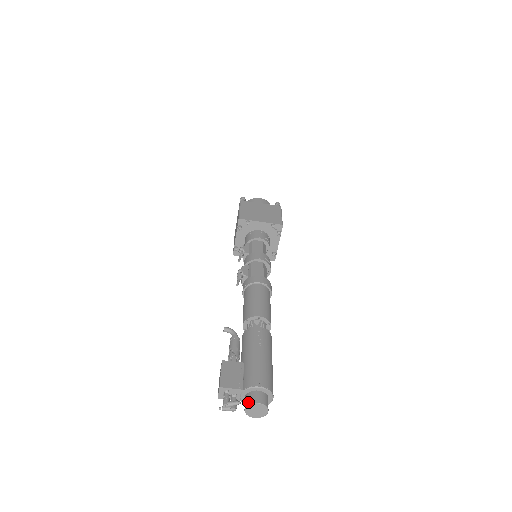
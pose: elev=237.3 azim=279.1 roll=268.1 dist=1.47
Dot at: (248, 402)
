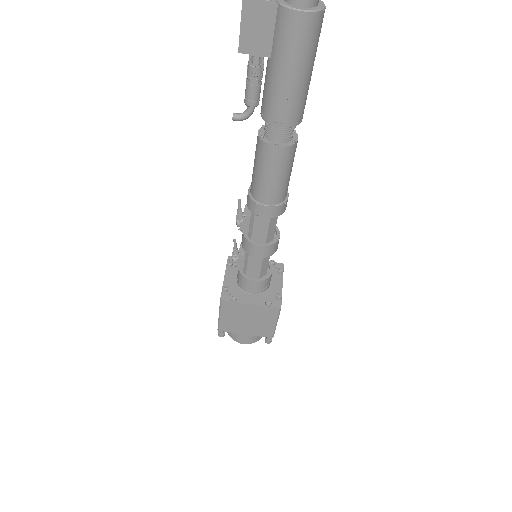
Dot at: out of frame
